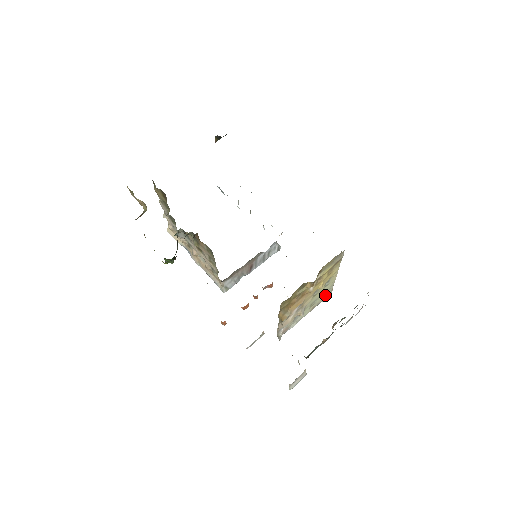
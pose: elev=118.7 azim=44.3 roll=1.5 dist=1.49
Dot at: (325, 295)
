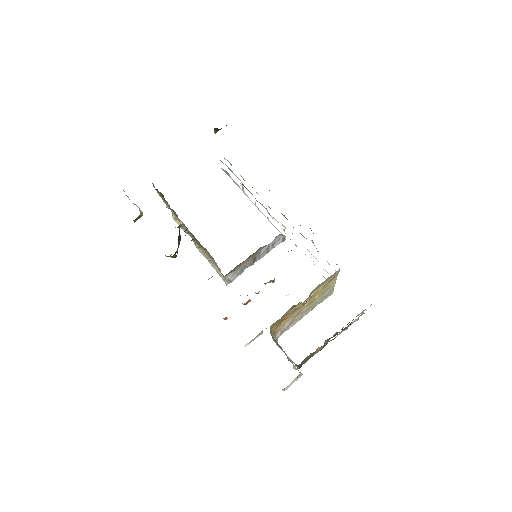
Dot at: (325, 296)
